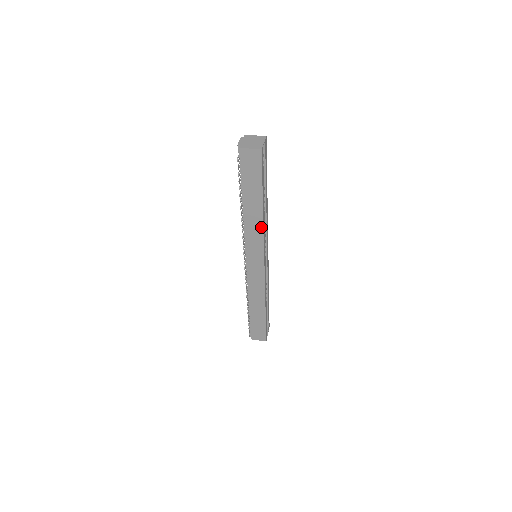
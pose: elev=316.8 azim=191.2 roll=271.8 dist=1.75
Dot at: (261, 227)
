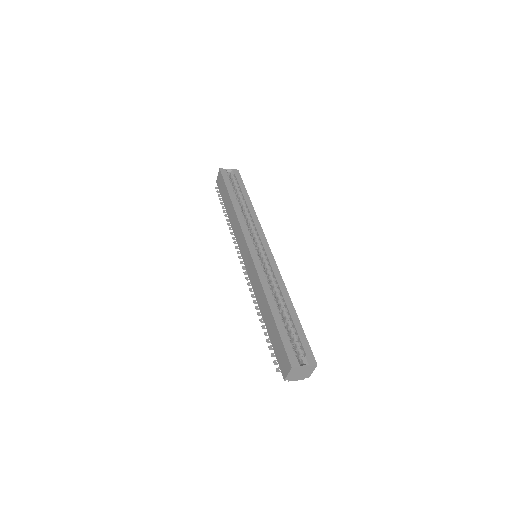
Dot at: (236, 217)
